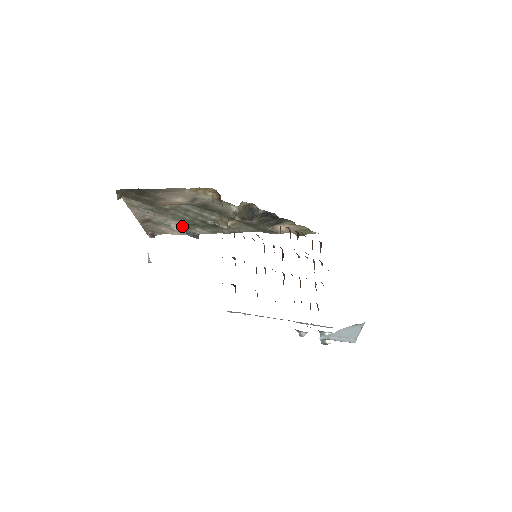
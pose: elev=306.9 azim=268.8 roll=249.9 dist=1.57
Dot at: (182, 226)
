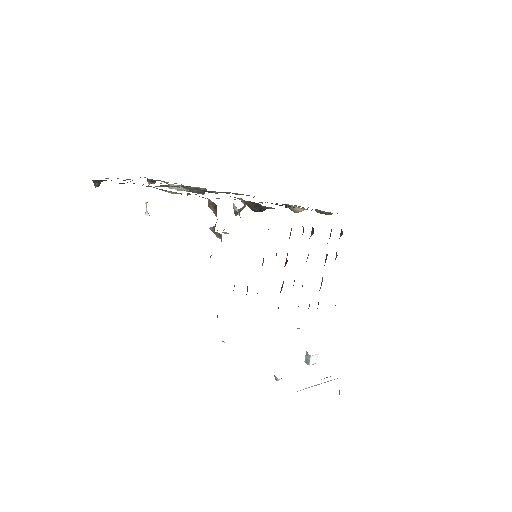
Dot at: occluded
